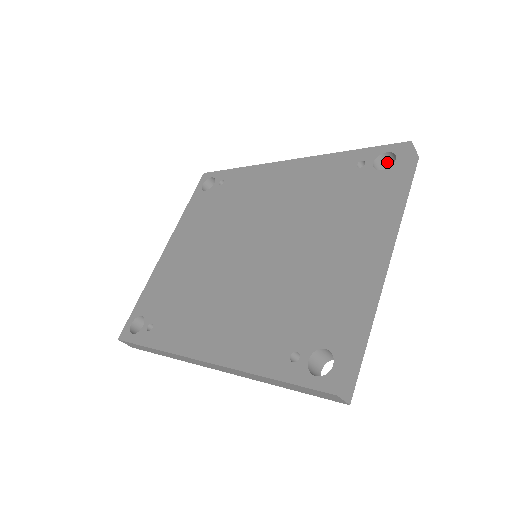
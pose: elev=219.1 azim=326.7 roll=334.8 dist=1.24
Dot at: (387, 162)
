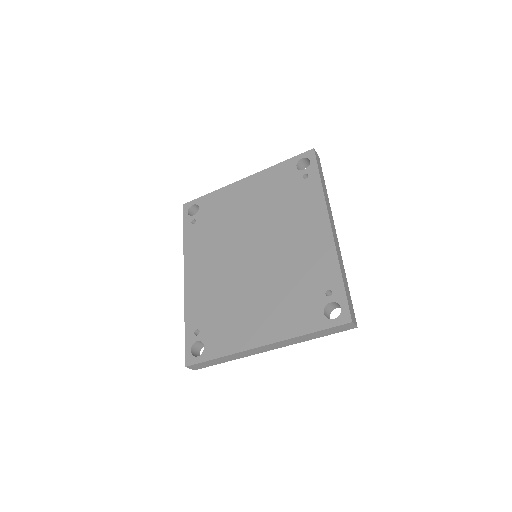
Dot at: occluded
